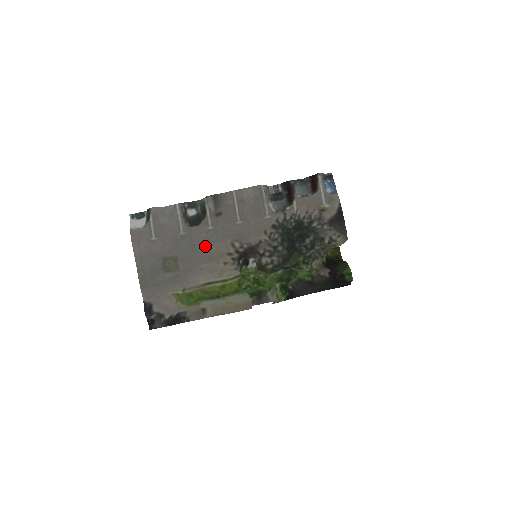
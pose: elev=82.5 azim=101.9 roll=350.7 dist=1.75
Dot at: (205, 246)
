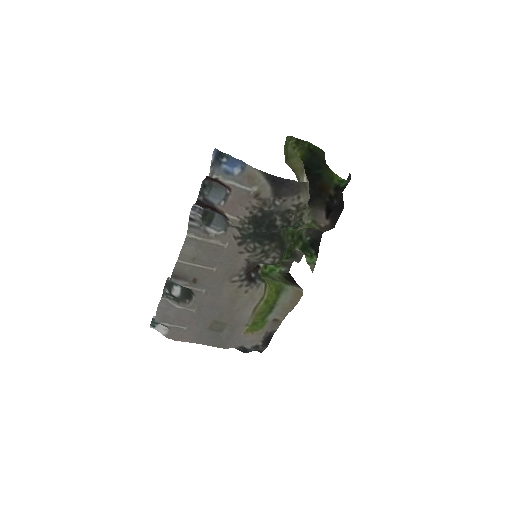
Dot at: (219, 300)
